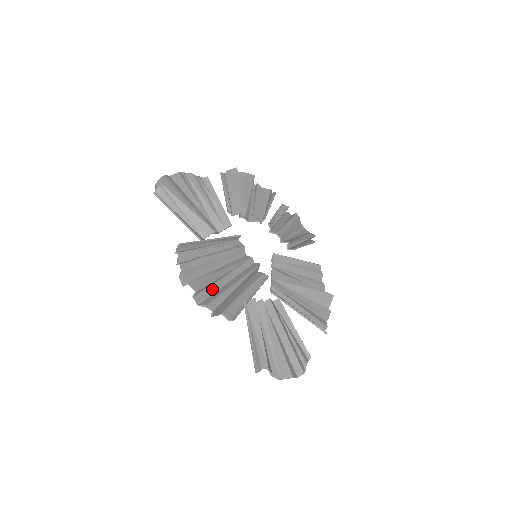
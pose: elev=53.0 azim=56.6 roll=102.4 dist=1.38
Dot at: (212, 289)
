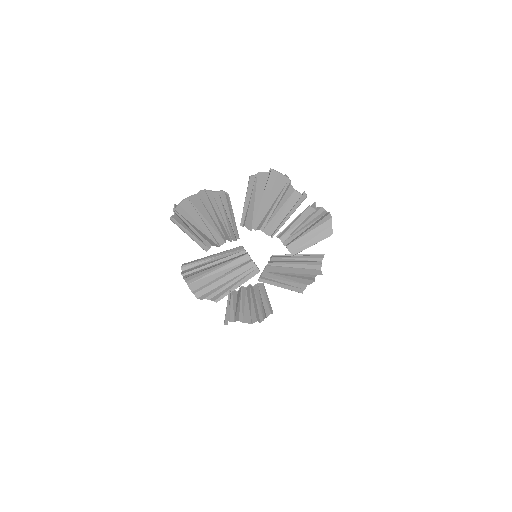
Dot at: (207, 284)
